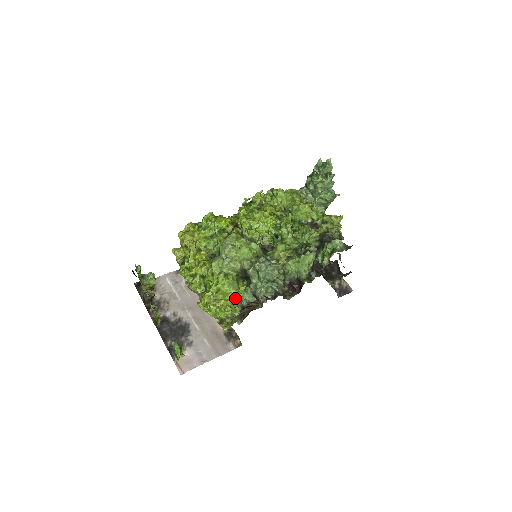
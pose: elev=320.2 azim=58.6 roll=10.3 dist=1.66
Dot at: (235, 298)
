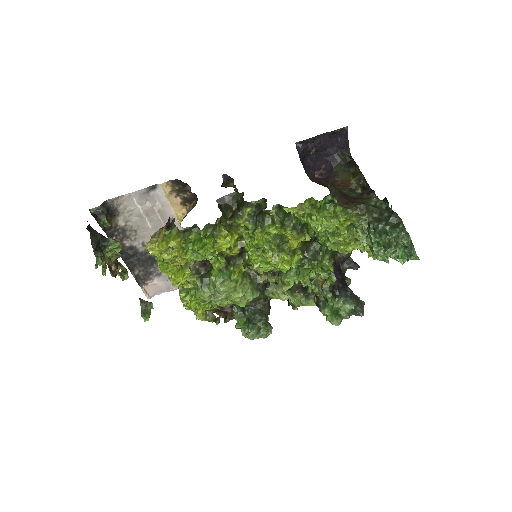
Dot at: occluded
